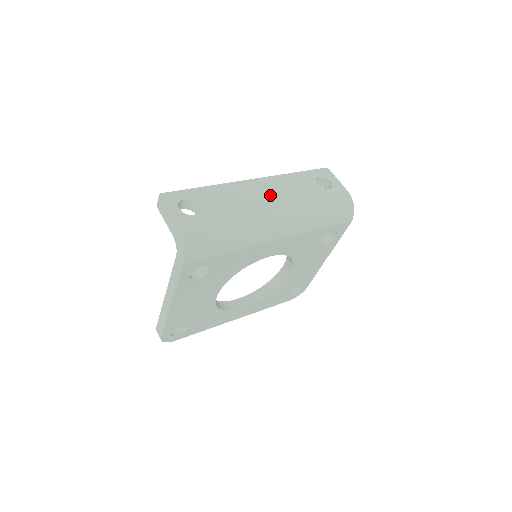
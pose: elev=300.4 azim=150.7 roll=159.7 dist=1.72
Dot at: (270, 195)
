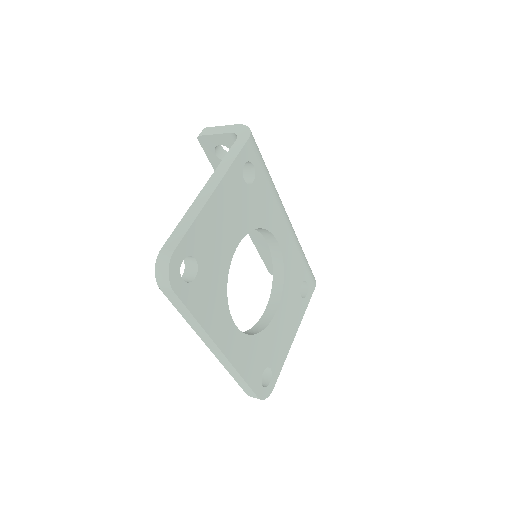
Dot at: occluded
